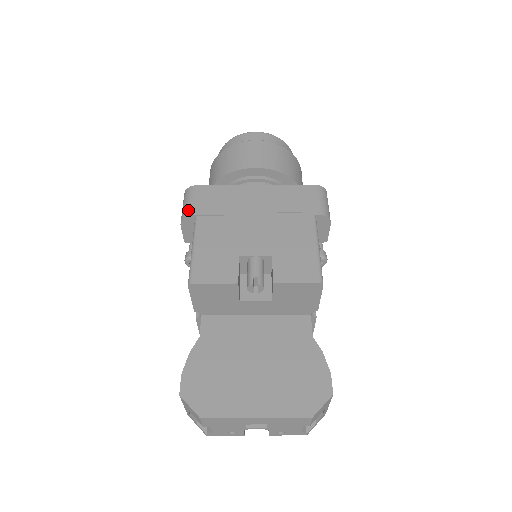
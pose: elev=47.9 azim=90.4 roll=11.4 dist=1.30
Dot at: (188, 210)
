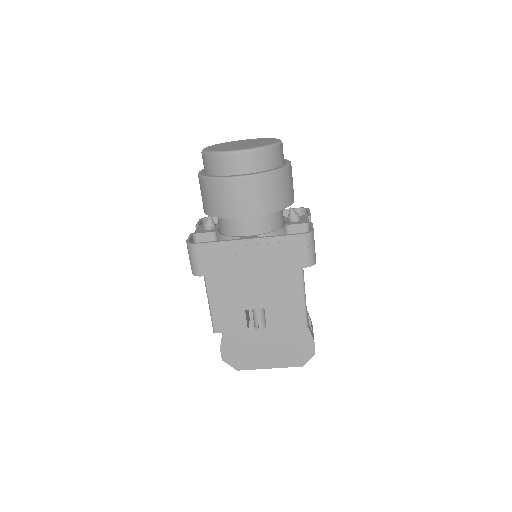
Dot at: (196, 271)
